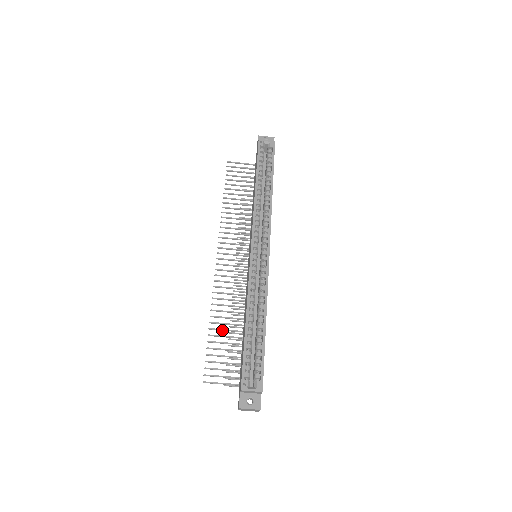
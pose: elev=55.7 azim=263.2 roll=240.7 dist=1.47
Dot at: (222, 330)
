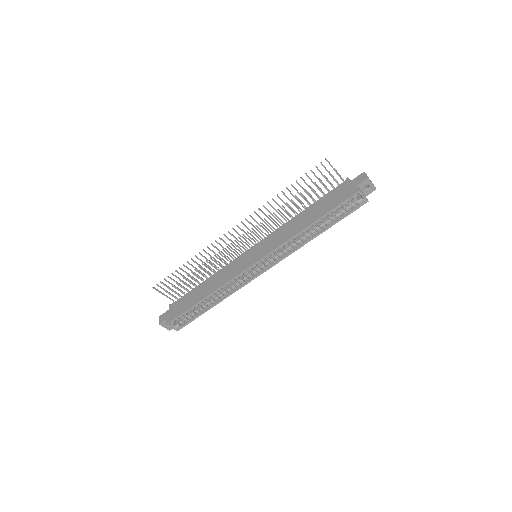
Dot at: occluded
